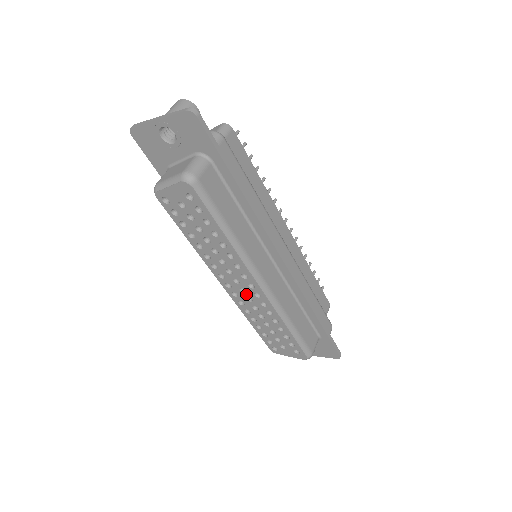
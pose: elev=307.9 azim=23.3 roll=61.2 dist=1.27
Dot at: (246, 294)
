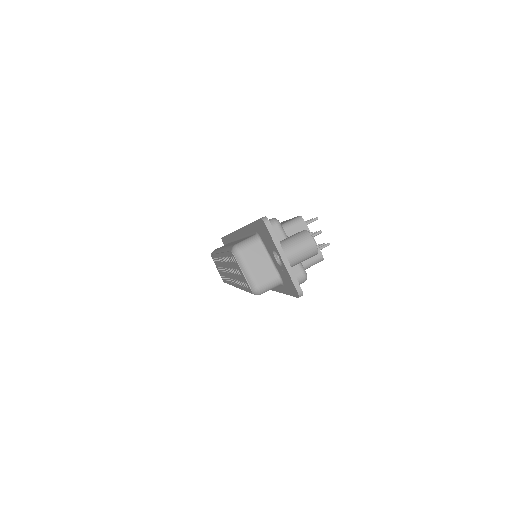
Dot at: (226, 270)
